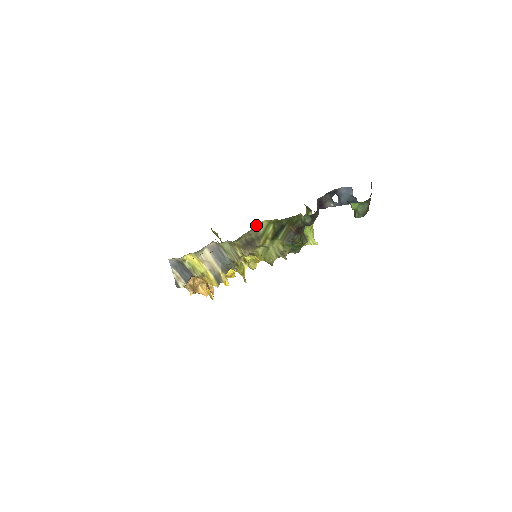
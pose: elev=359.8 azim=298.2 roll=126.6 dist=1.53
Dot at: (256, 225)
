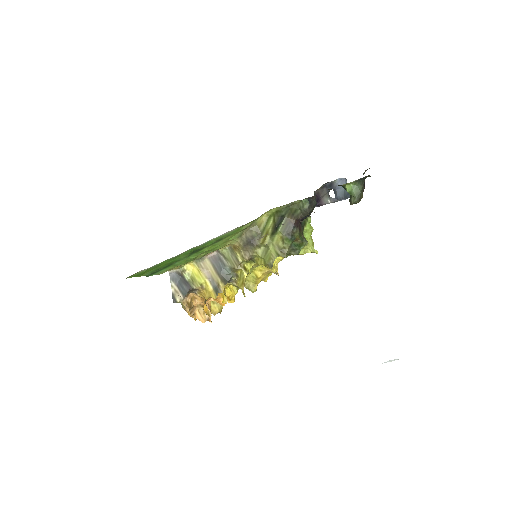
Dot at: (257, 220)
